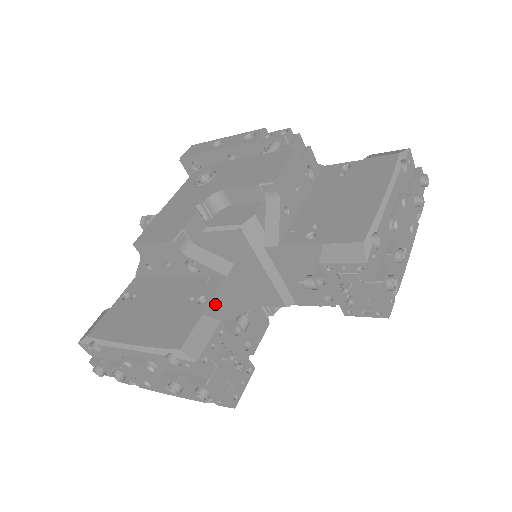
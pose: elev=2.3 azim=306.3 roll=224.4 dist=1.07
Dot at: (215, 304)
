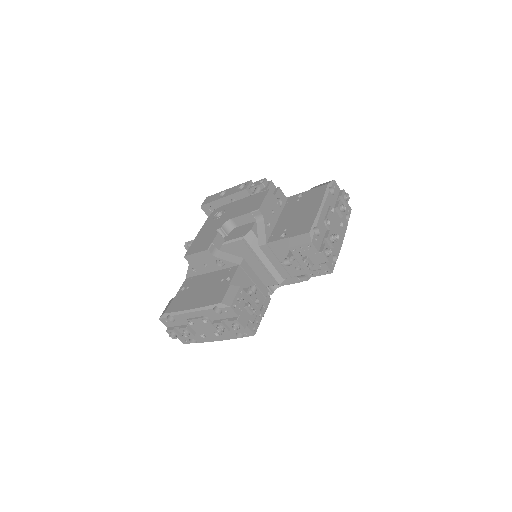
Dot at: (236, 280)
